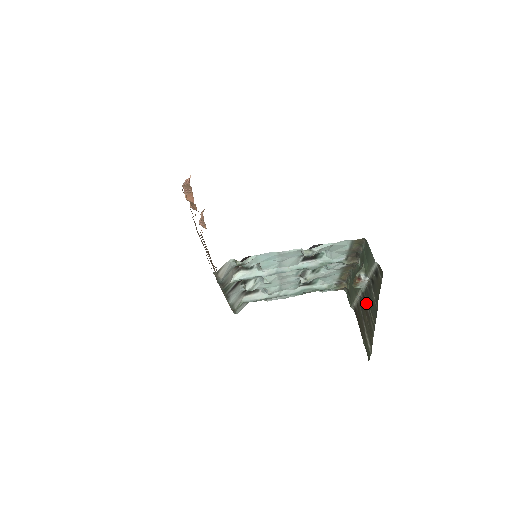
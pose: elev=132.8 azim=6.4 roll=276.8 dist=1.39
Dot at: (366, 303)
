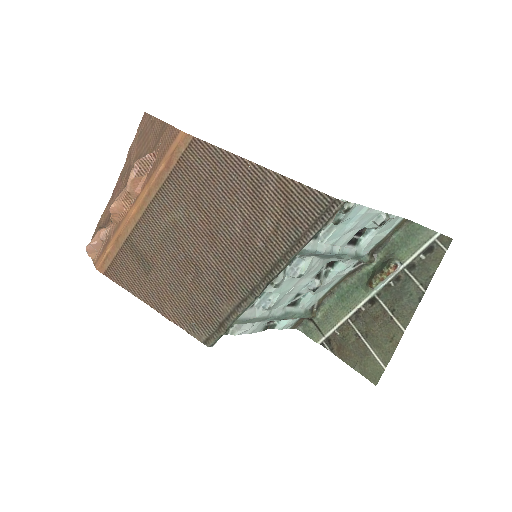
Dot at: (382, 305)
